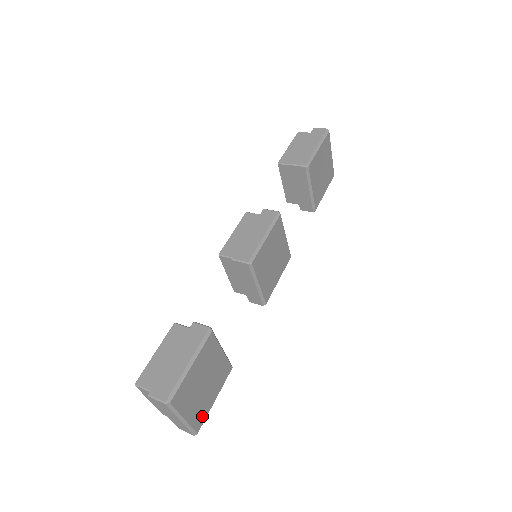
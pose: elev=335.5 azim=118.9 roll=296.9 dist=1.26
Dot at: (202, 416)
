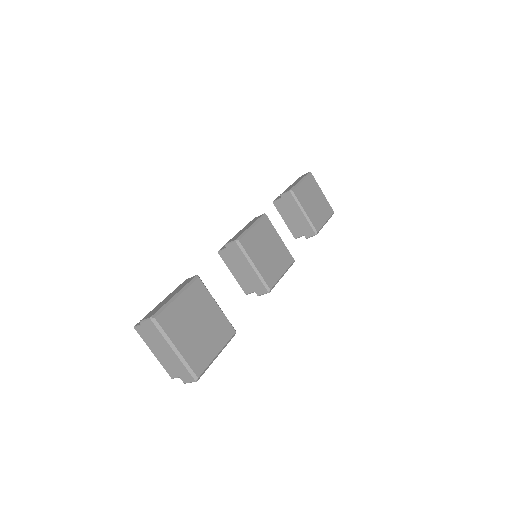
Dot at: (202, 361)
